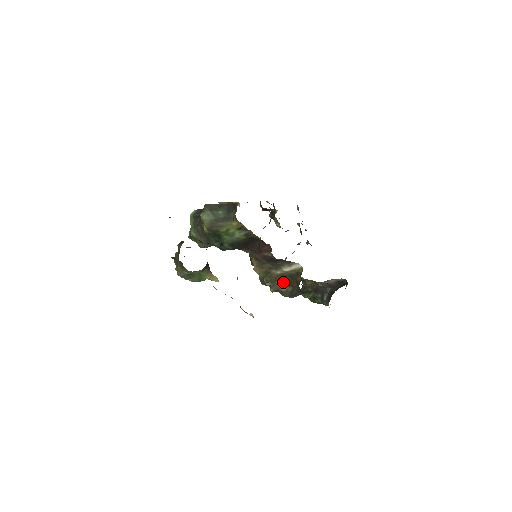
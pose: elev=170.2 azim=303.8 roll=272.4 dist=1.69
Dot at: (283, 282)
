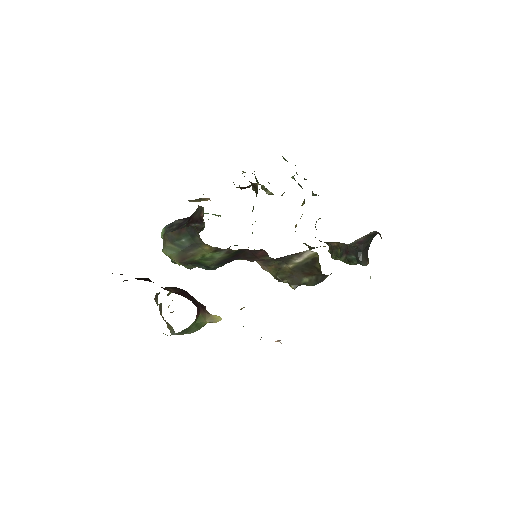
Dot at: (301, 274)
